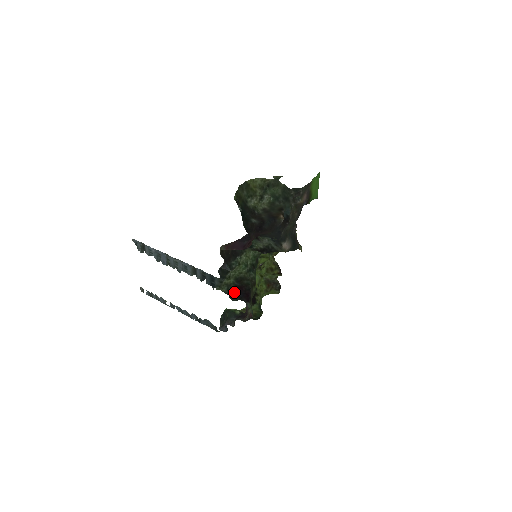
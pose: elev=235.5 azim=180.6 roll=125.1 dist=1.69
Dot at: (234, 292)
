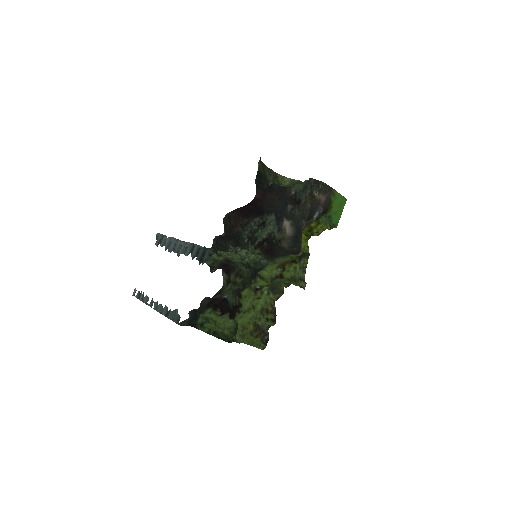
Dot at: (217, 265)
